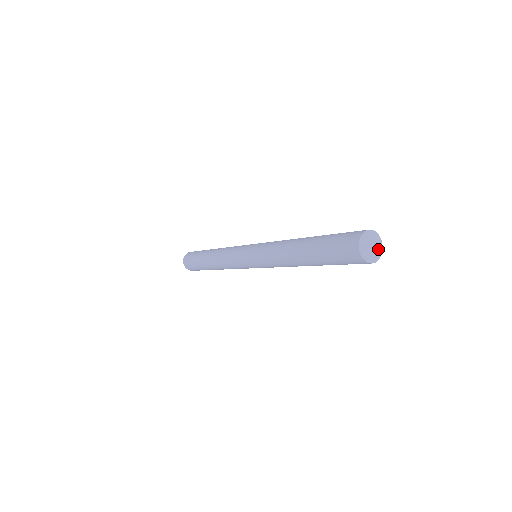
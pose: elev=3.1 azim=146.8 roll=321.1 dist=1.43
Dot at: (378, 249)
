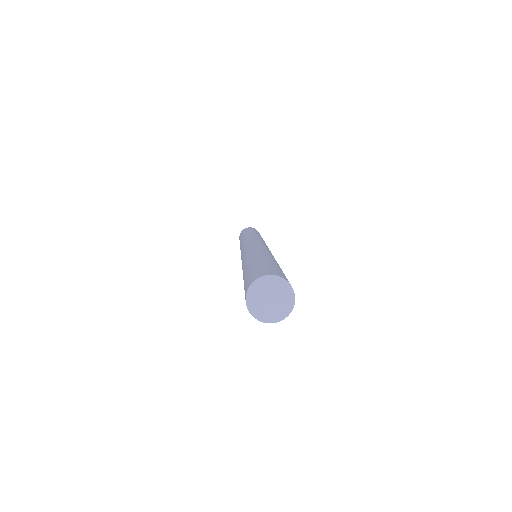
Dot at: (279, 298)
